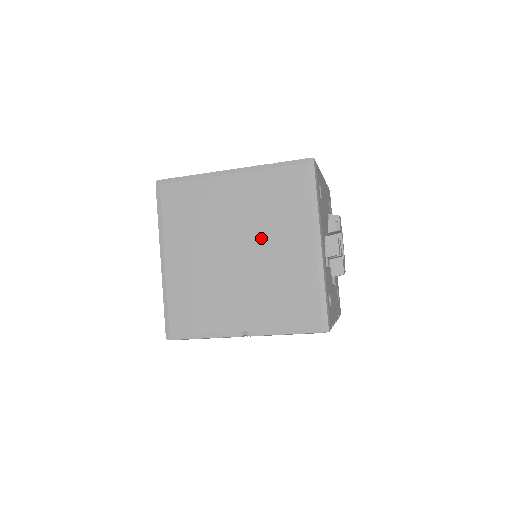
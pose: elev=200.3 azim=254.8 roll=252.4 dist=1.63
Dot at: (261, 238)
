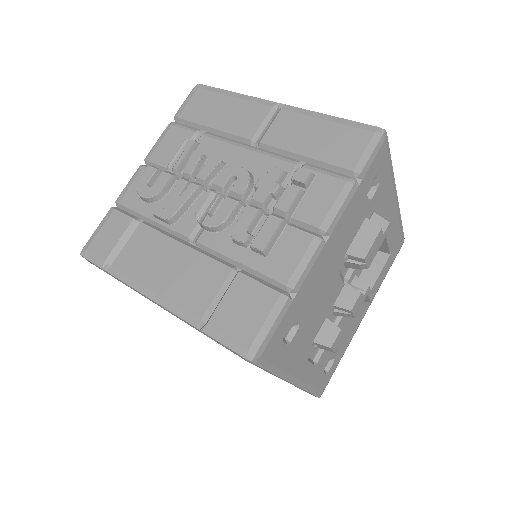
Dot at: occluded
